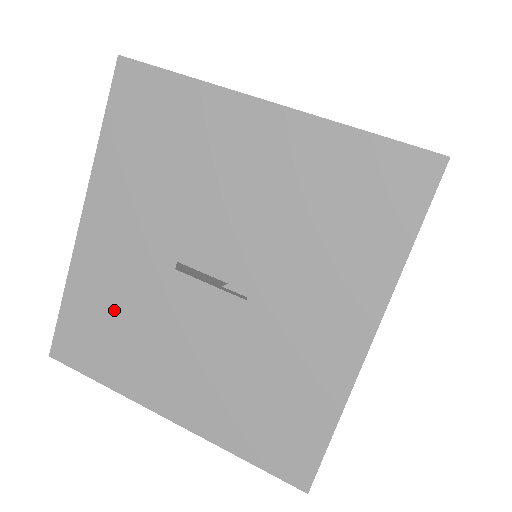
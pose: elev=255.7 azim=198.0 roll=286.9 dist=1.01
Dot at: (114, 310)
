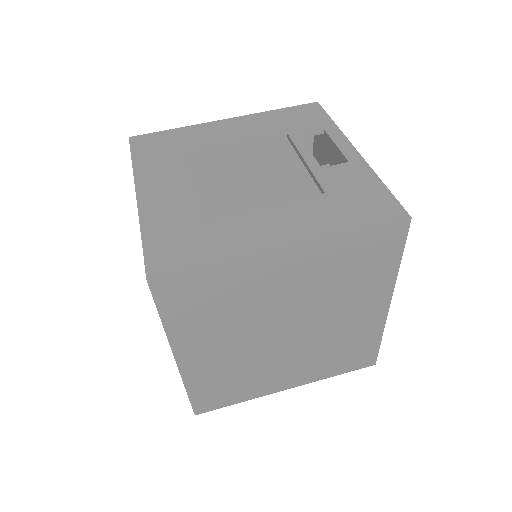
Dot at: occluded
